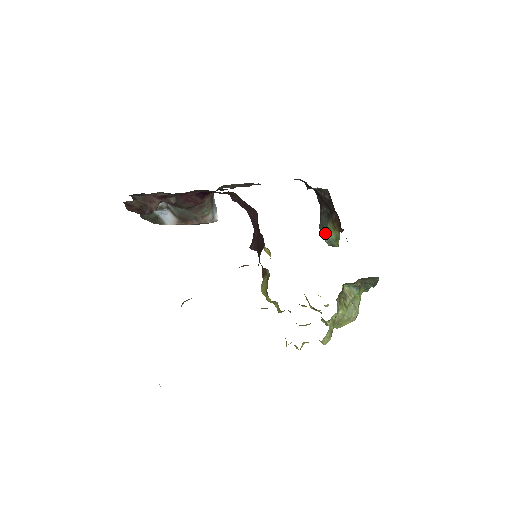
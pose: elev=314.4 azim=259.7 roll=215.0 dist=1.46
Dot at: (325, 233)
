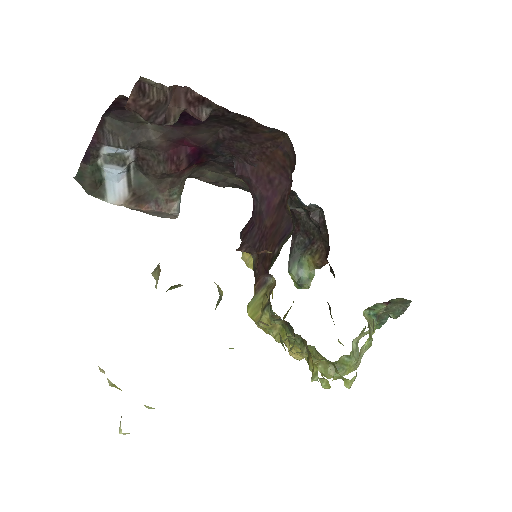
Dot at: (296, 269)
